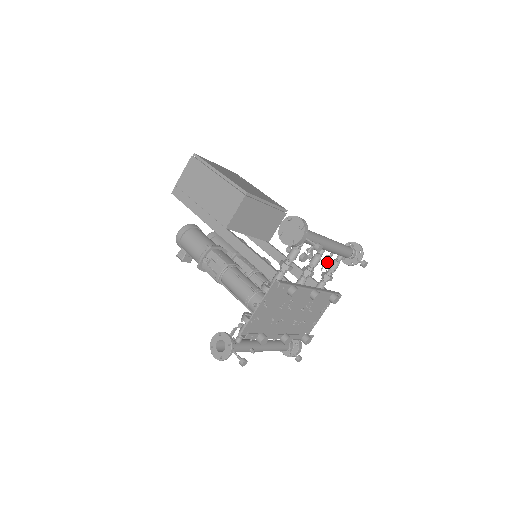
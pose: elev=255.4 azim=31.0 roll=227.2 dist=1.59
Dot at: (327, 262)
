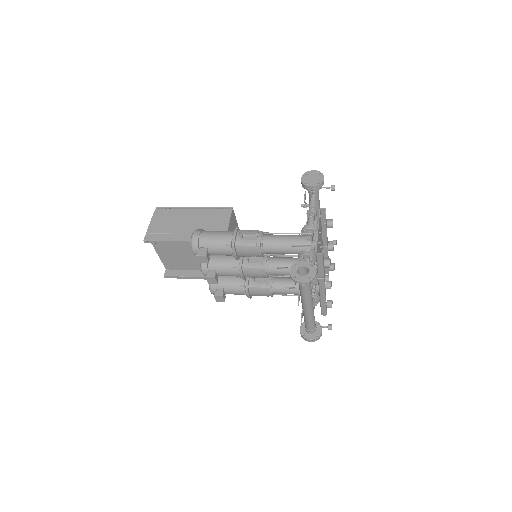
Dot at: occluded
